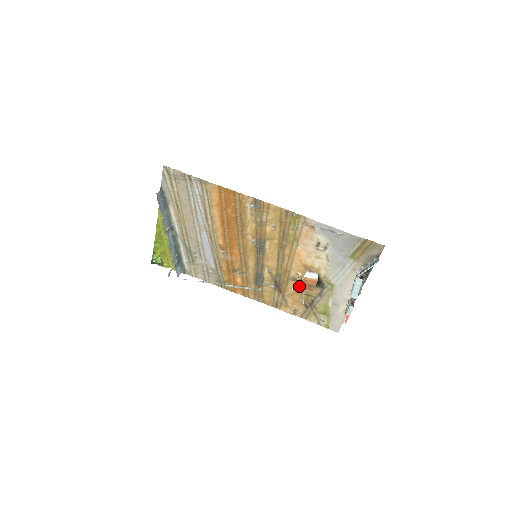
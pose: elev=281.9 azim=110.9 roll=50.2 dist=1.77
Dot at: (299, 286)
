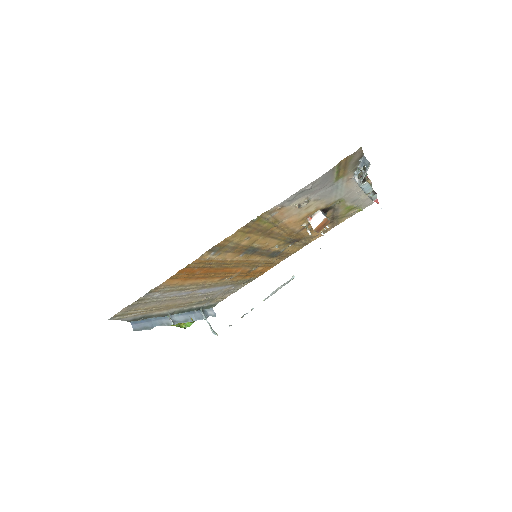
Dot at: occluded
